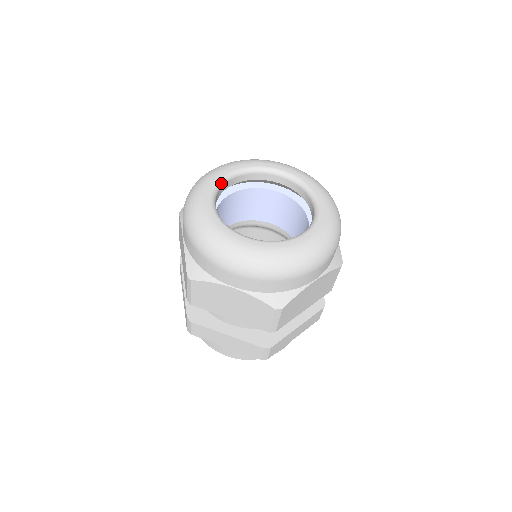
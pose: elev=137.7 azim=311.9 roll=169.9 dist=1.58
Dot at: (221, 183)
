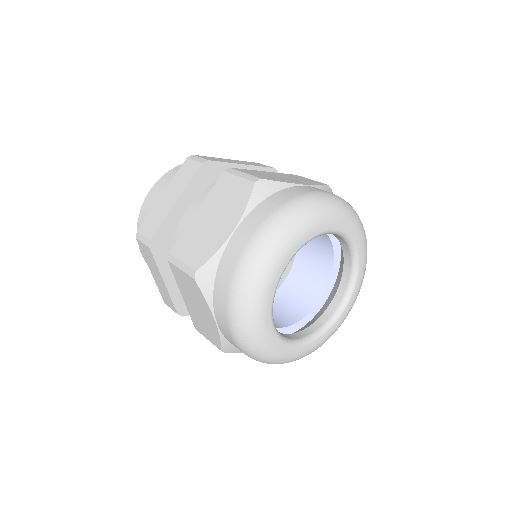
Dot at: occluded
